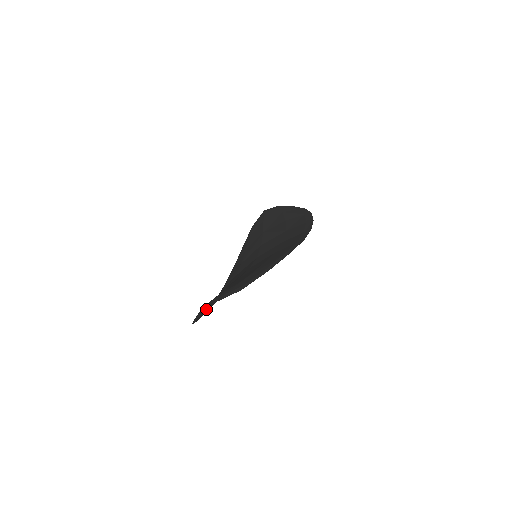
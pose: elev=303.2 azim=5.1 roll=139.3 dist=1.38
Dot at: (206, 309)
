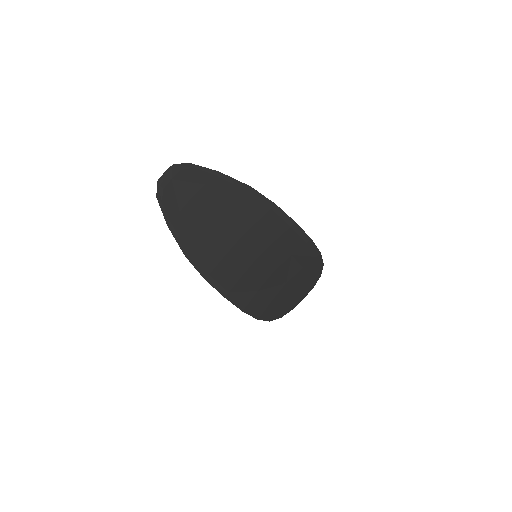
Dot at: (168, 185)
